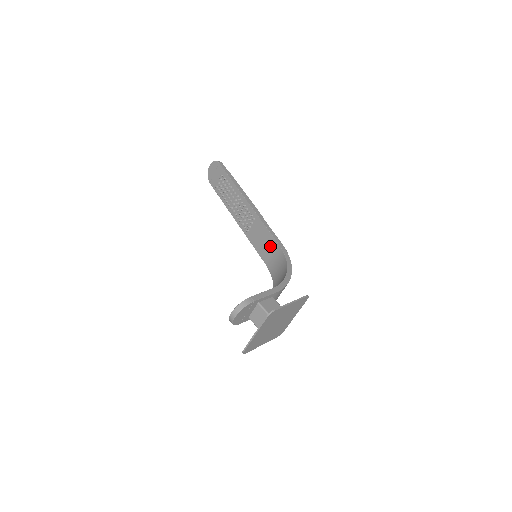
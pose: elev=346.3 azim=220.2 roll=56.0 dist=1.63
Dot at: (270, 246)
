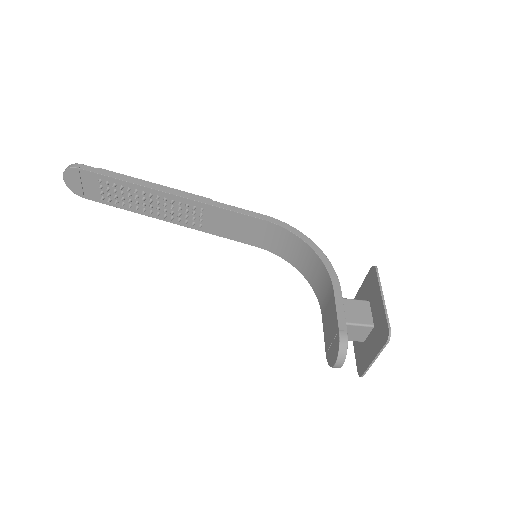
Dot at: (252, 227)
